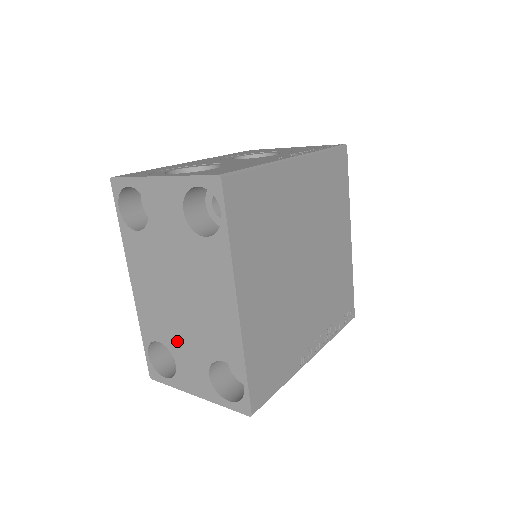
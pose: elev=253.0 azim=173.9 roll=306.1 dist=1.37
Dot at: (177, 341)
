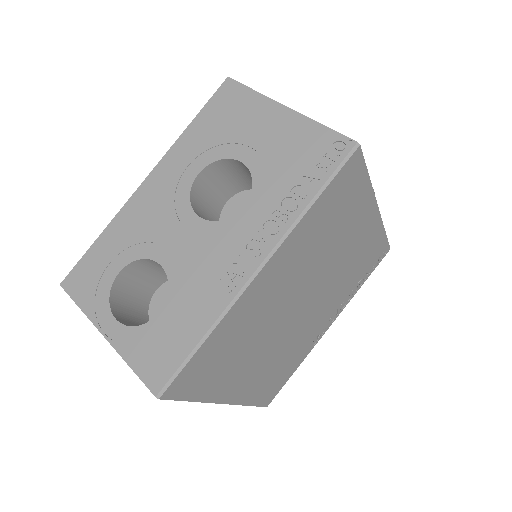
Dot at: occluded
